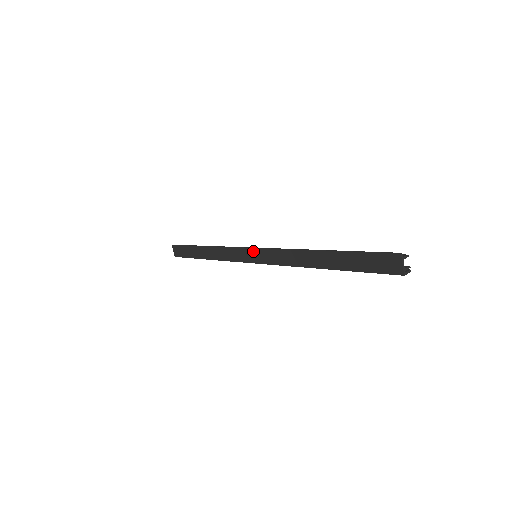
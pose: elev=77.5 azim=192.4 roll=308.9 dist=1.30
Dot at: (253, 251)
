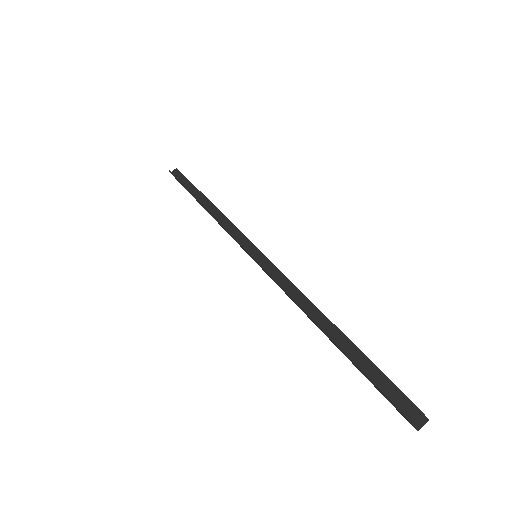
Dot at: (250, 256)
